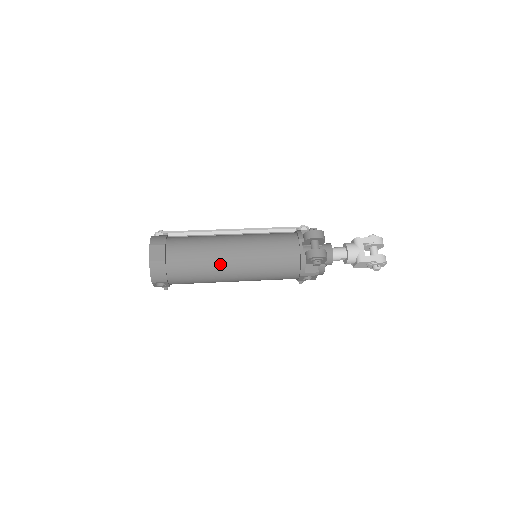
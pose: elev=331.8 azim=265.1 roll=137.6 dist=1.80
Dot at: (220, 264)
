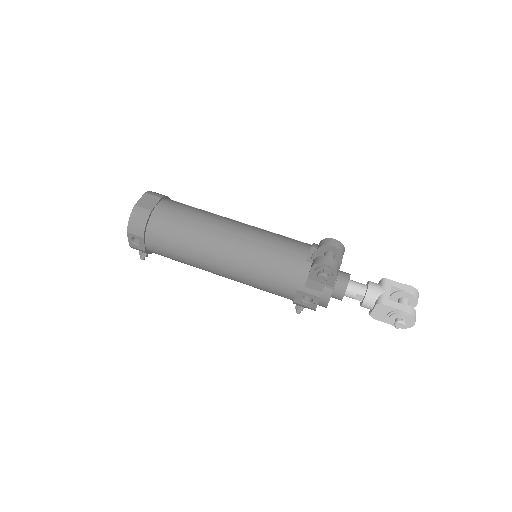
Dot at: (209, 237)
